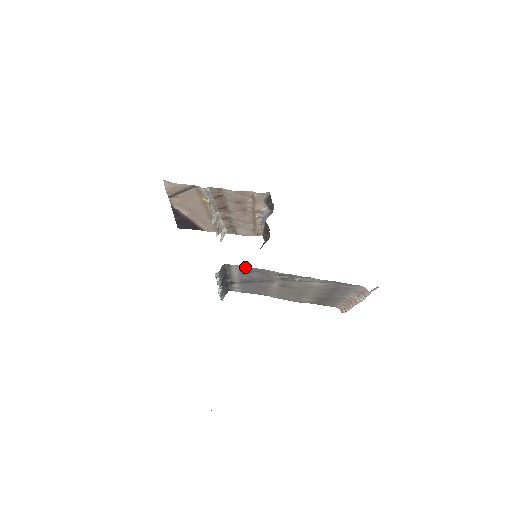
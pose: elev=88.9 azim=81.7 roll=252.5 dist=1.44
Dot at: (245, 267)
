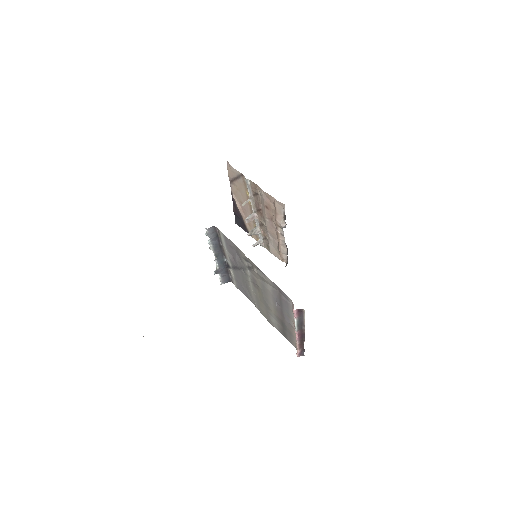
Dot at: (226, 237)
